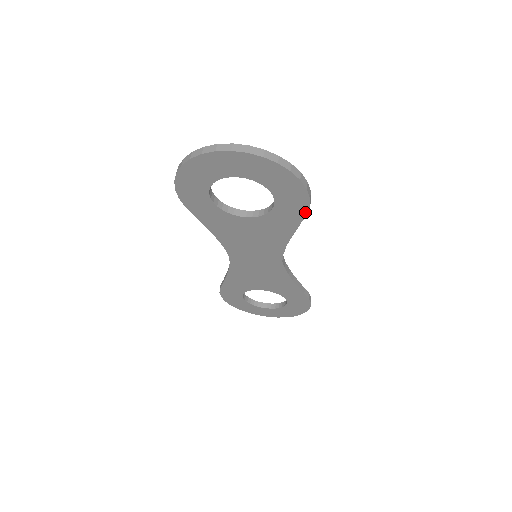
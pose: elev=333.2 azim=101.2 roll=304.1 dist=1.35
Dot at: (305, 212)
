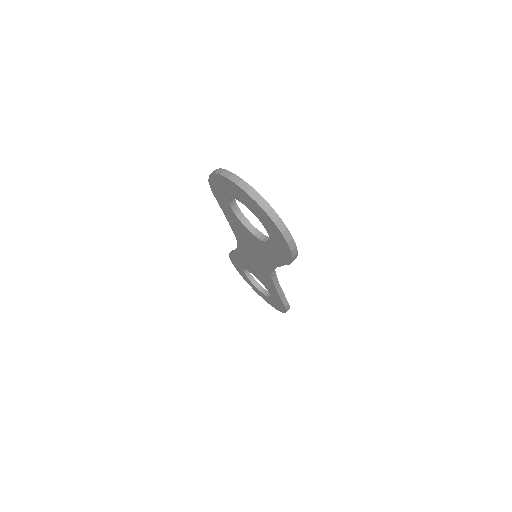
Dot at: (289, 262)
